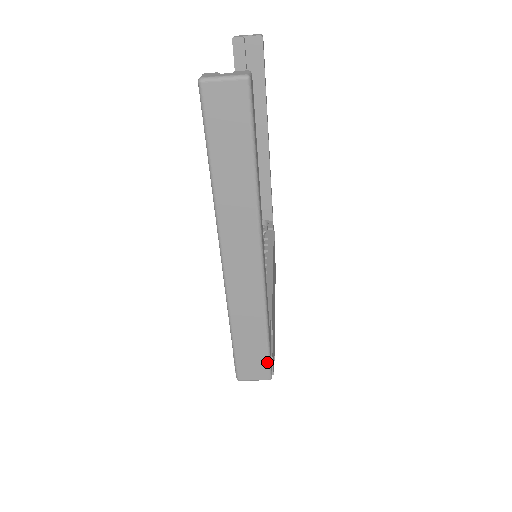
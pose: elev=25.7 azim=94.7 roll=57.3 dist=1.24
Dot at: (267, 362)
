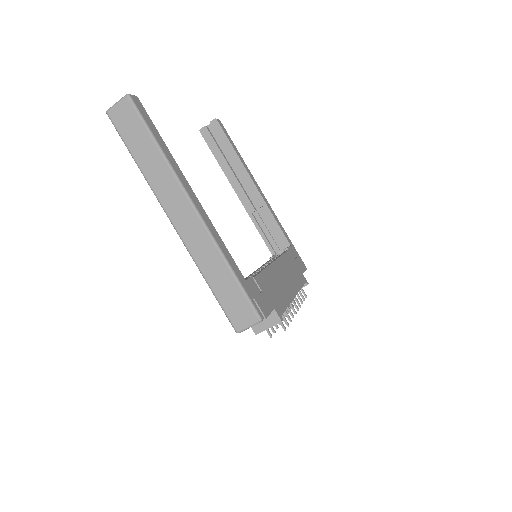
Dot at: (248, 302)
